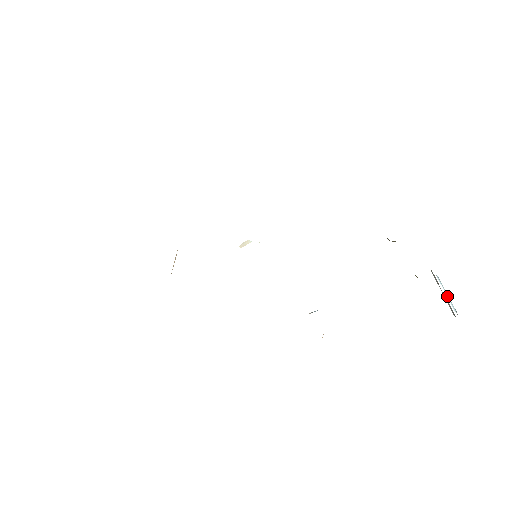
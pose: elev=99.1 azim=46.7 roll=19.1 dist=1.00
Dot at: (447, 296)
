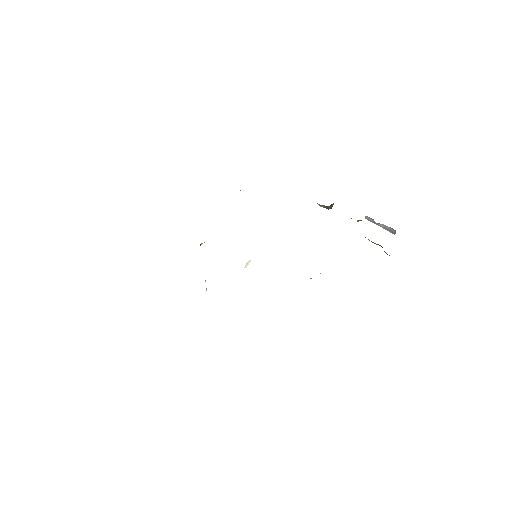
Dot at: (383, 224)
